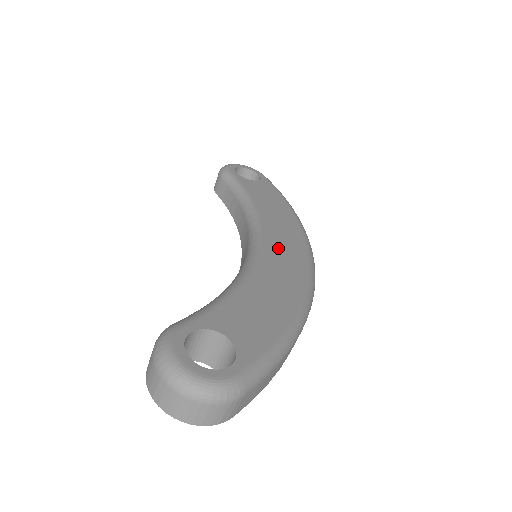
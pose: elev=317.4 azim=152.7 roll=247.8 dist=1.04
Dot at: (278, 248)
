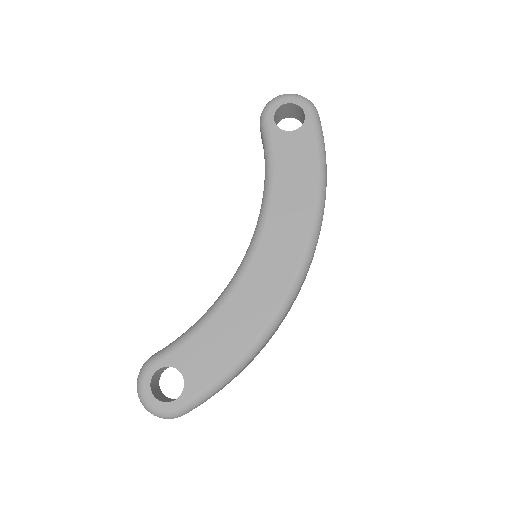
Dot at: (268, 260)
